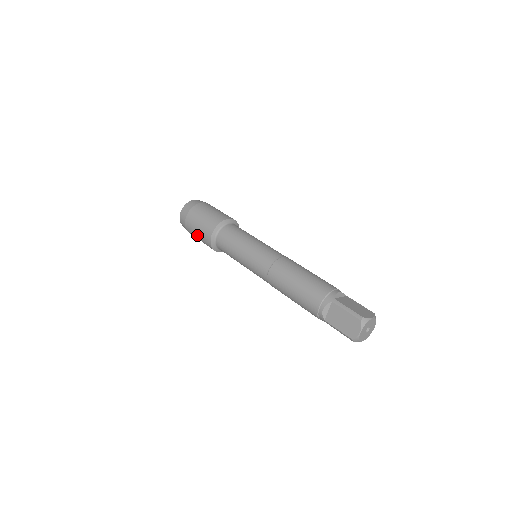
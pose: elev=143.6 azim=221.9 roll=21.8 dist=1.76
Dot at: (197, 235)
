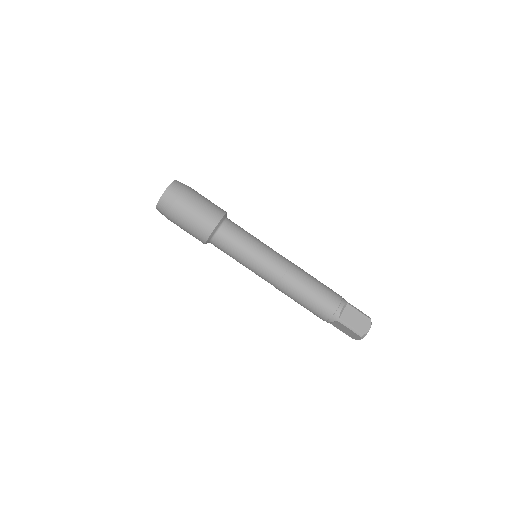
Dot at: occluded
